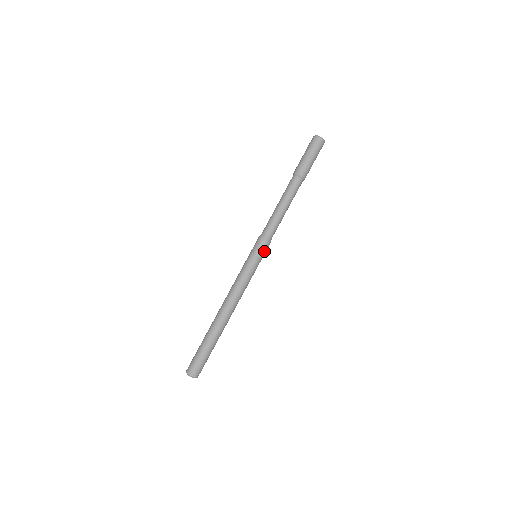
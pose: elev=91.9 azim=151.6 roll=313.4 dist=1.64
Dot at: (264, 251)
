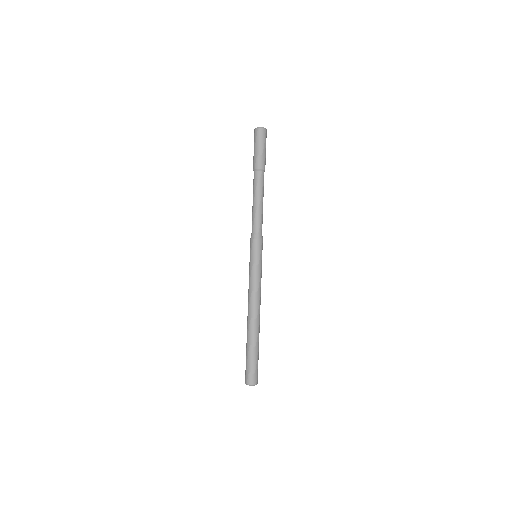
Dot at: (260, 248)
